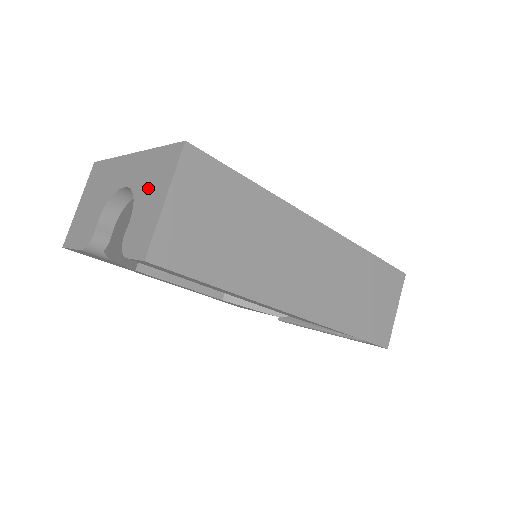
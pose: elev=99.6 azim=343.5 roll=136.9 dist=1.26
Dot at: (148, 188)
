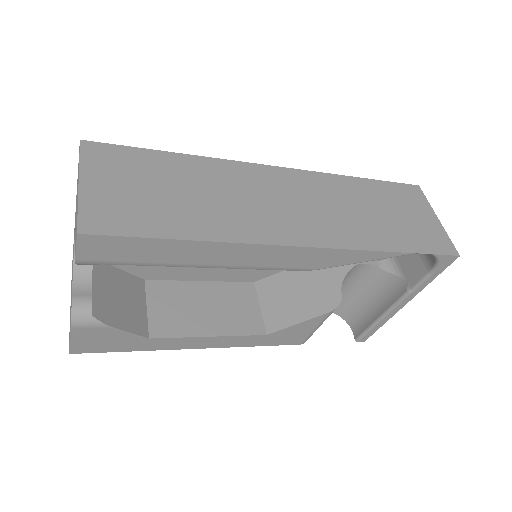
Dot at: occluded
